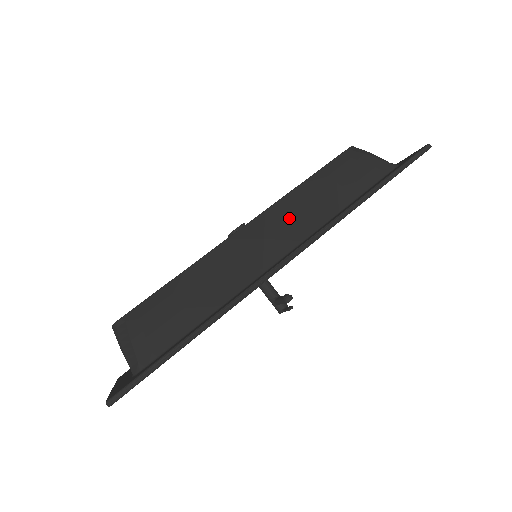
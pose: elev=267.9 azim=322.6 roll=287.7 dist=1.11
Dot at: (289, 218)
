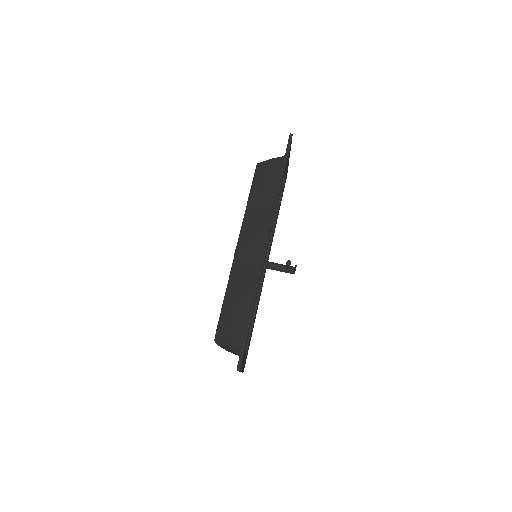
Dot at: (254, 226)
